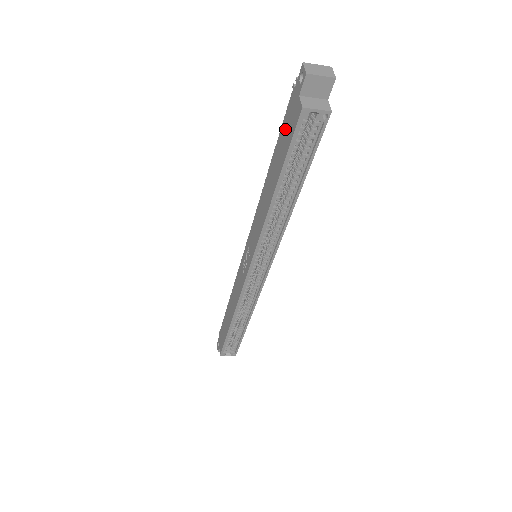
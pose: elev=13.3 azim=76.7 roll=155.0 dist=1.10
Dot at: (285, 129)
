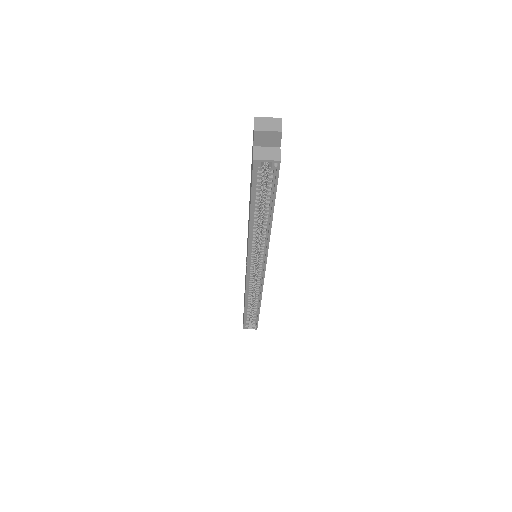
Dot at: occluded
